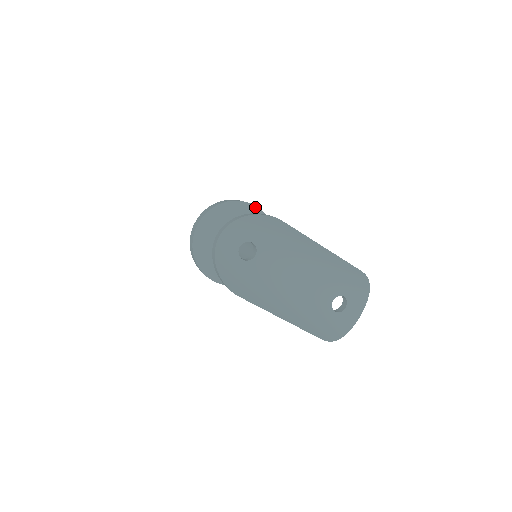
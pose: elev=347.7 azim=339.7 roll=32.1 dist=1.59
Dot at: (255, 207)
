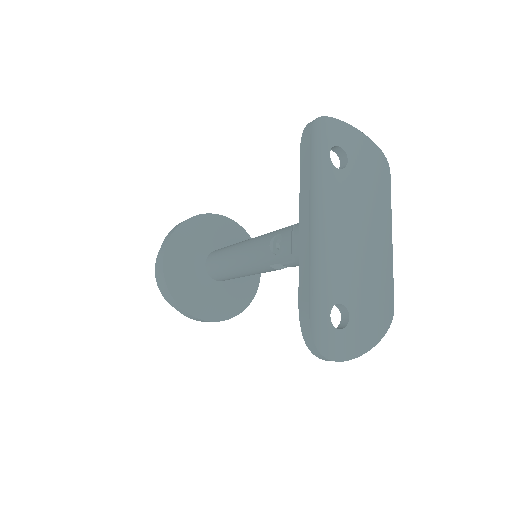
Dot at: occluded
